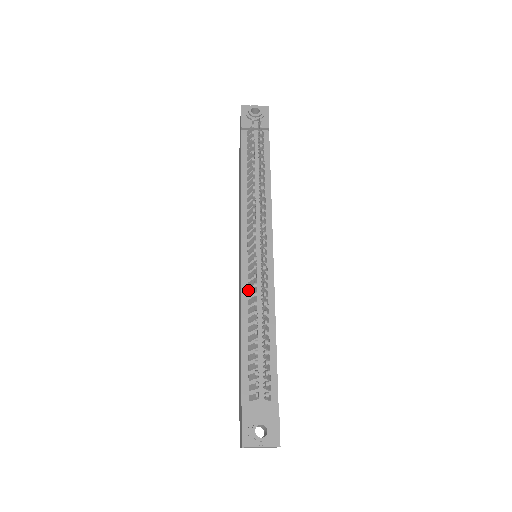
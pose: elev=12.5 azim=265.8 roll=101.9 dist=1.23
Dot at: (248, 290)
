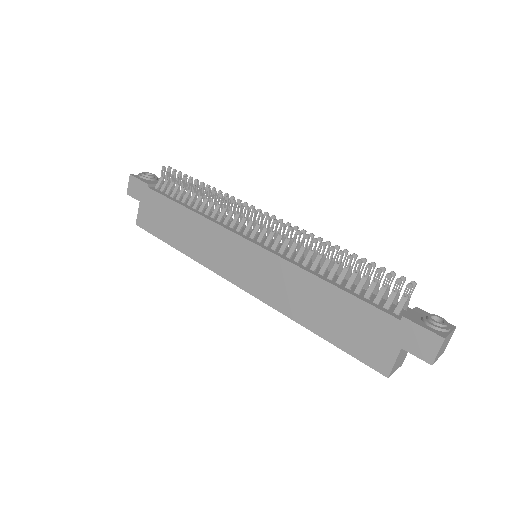
Dot at: (292, 260)
